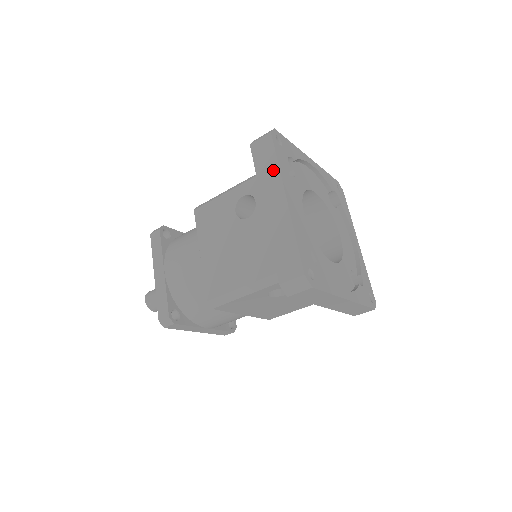
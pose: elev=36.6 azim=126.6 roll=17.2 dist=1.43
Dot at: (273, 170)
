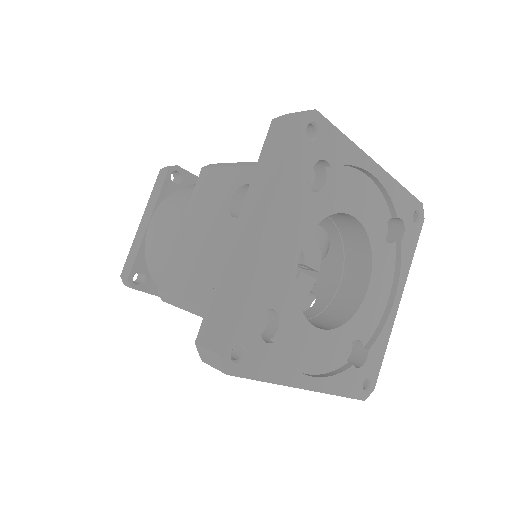
Dot at: occluded
